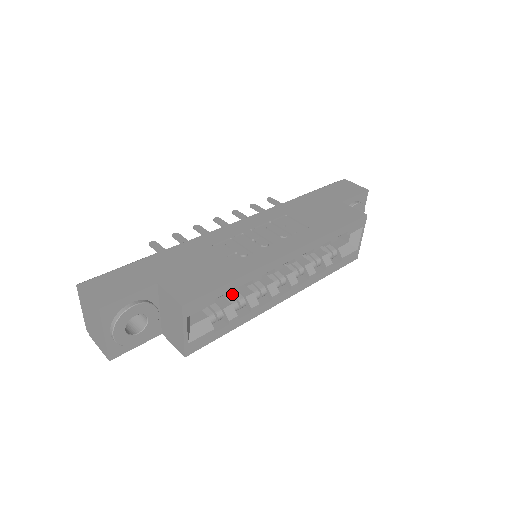
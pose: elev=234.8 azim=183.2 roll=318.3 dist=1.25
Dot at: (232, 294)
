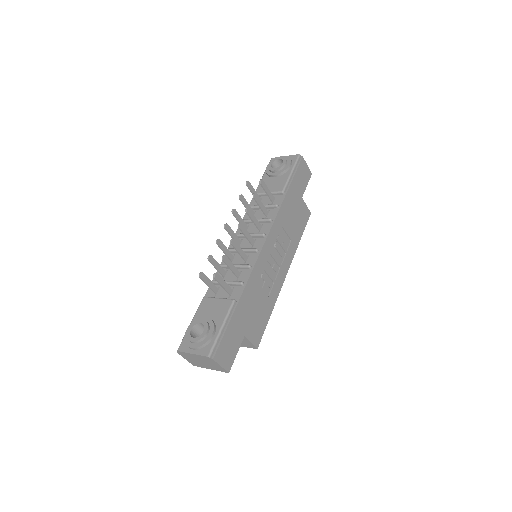
Dot at: occluded
